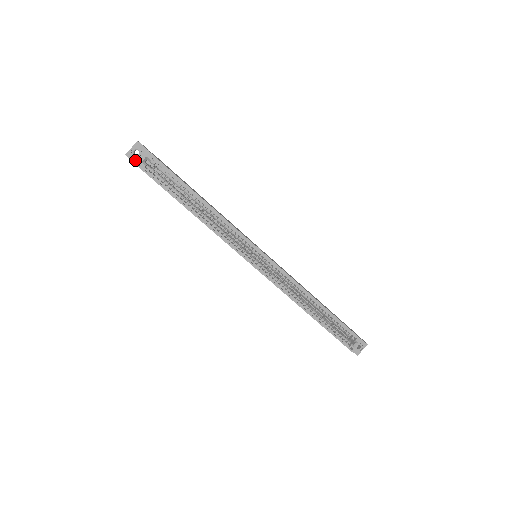
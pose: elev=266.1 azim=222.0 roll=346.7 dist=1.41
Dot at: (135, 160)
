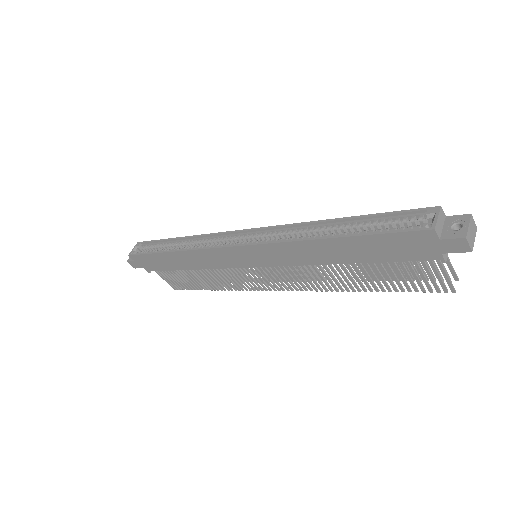
Dot at: (133, 259)
